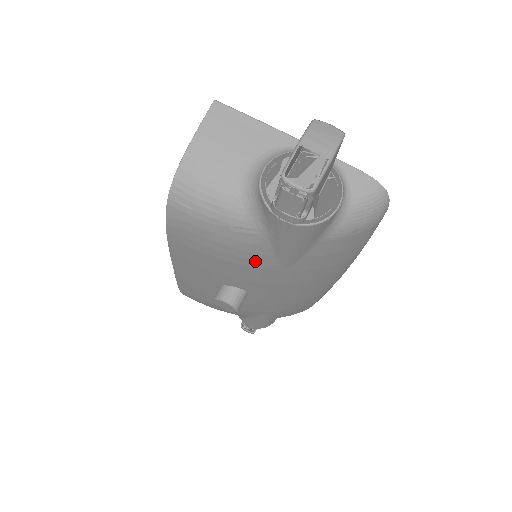
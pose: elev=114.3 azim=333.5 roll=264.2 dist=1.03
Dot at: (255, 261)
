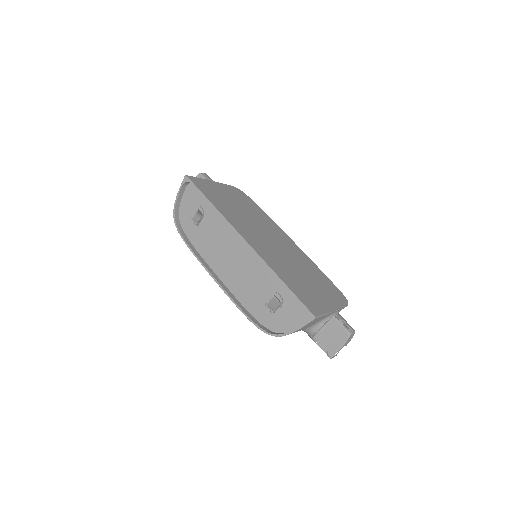
Dot at: occluded
